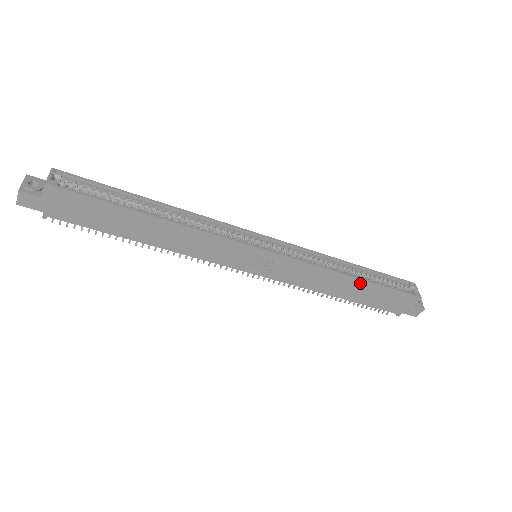
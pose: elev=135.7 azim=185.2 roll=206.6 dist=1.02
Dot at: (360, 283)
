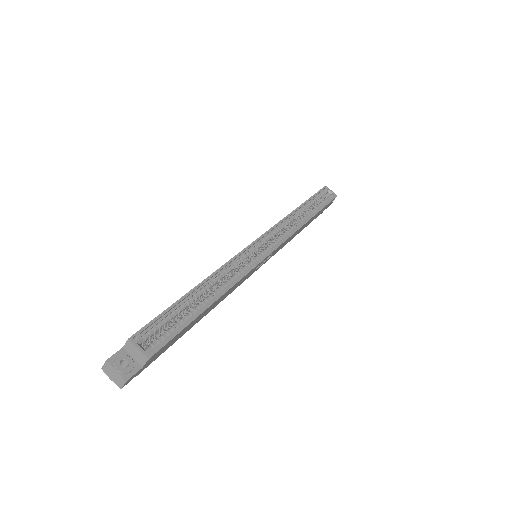
Dot at: (312, 218)
